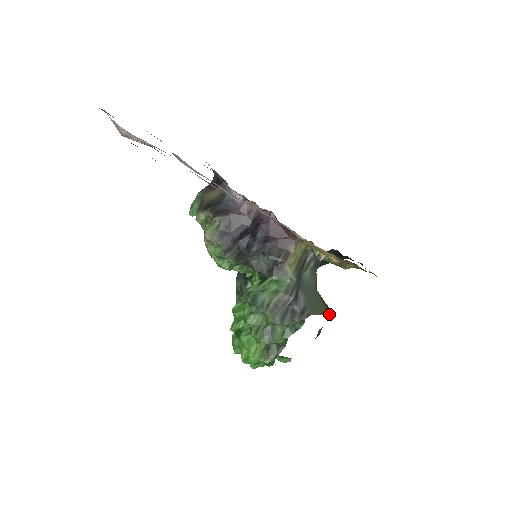
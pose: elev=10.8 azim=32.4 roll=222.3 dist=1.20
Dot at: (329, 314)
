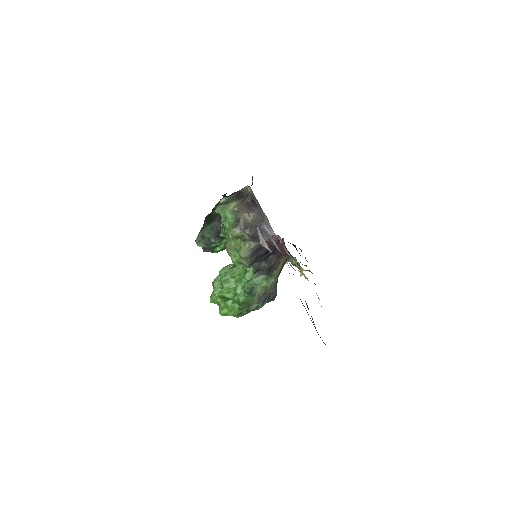
Dot at: occluded
